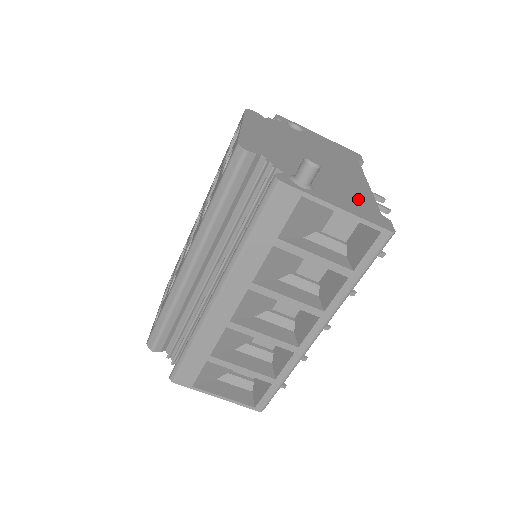
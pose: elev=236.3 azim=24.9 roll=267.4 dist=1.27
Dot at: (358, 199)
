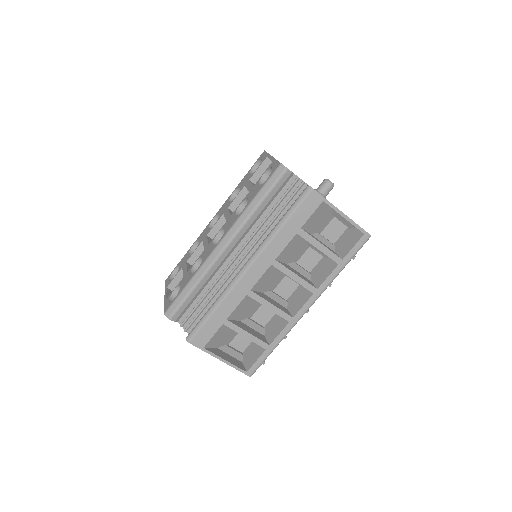
Dot at: occluded
